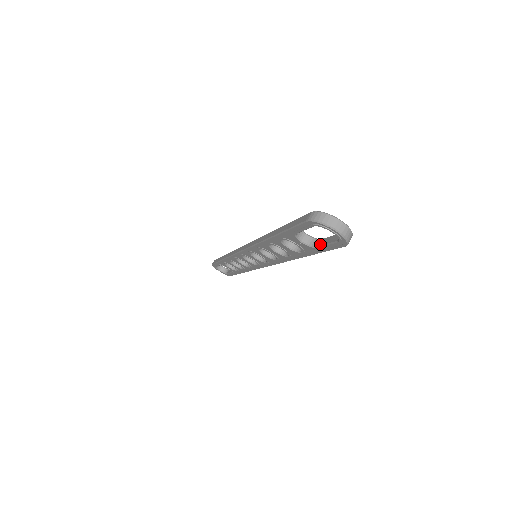
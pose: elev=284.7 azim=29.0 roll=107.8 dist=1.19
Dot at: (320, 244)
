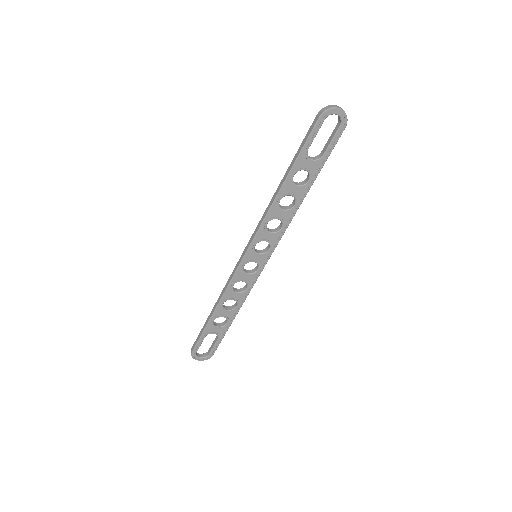
Dot at: (325, 150)
